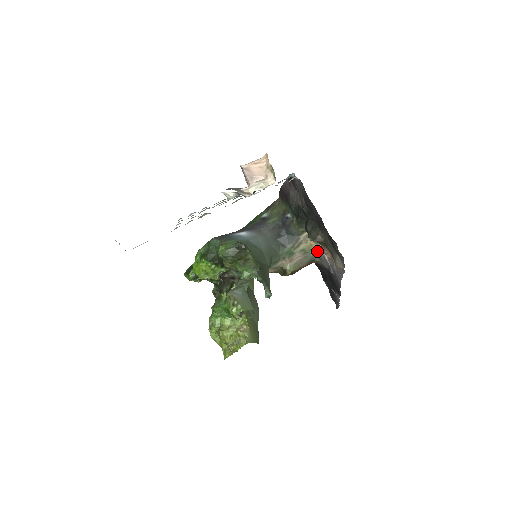
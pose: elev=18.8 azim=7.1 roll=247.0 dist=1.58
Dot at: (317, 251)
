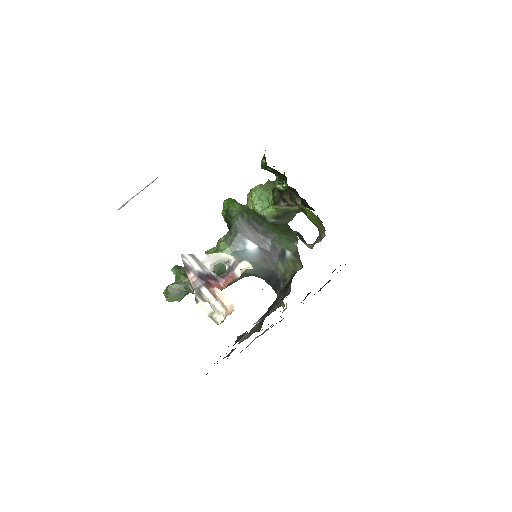
Dot at: occluded
